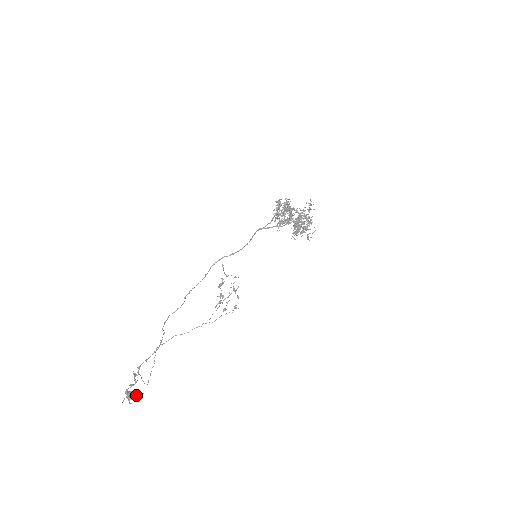
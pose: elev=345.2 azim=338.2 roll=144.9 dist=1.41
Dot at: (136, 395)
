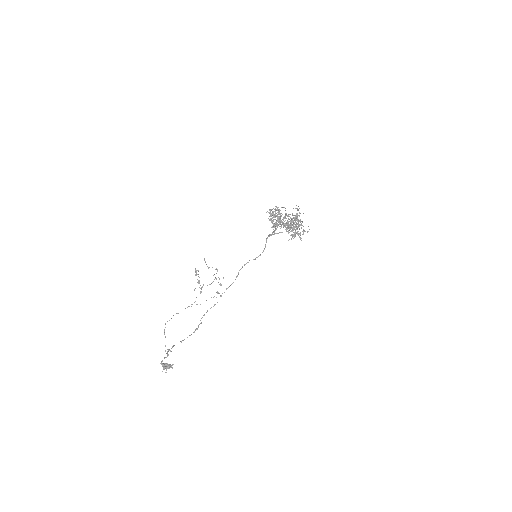
Dot at: (168, 365)
